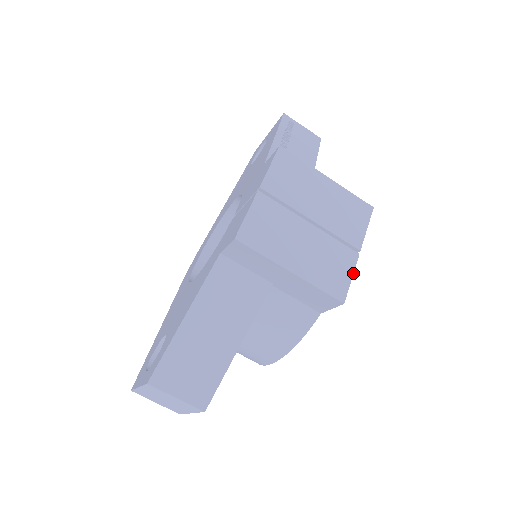
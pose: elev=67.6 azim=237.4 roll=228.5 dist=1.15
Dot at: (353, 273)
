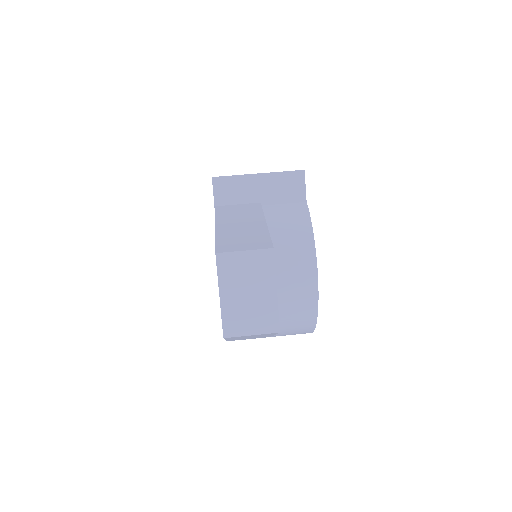
Dot at: occluded
